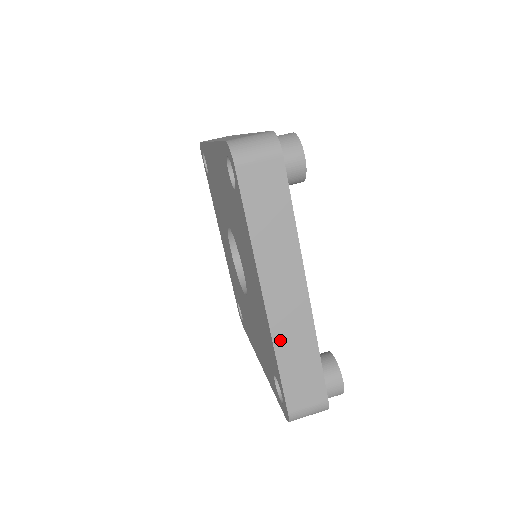
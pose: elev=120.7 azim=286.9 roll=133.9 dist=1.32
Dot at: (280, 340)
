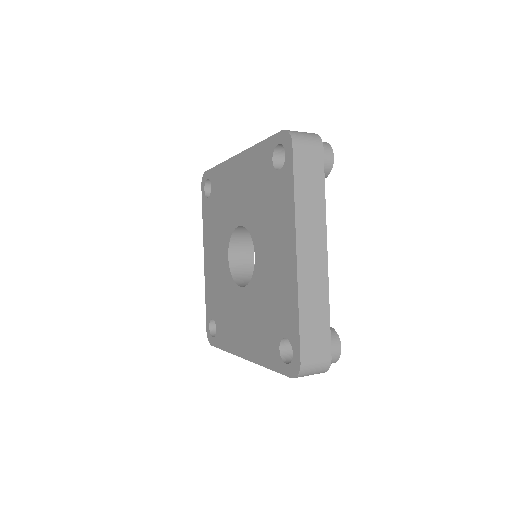
Dot at: occluded
